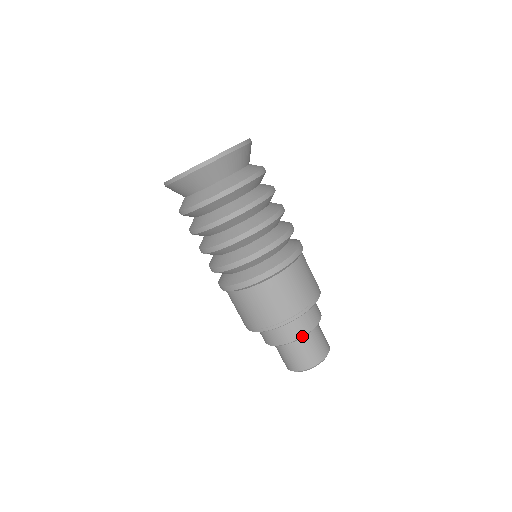
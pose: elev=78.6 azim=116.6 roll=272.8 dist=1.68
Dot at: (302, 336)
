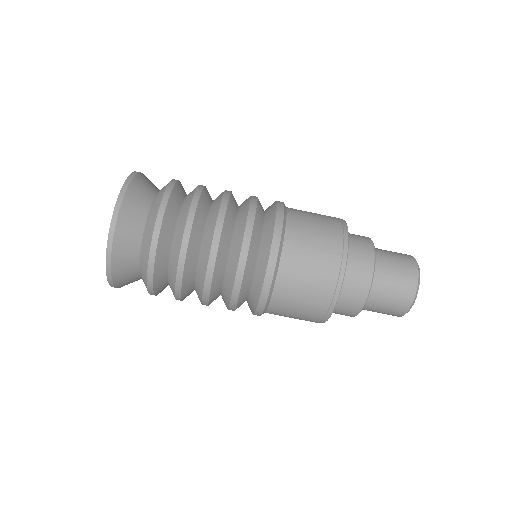
Dot at: (373, 268)
